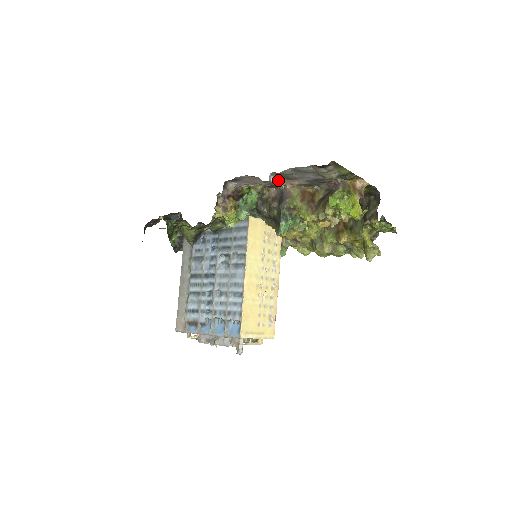
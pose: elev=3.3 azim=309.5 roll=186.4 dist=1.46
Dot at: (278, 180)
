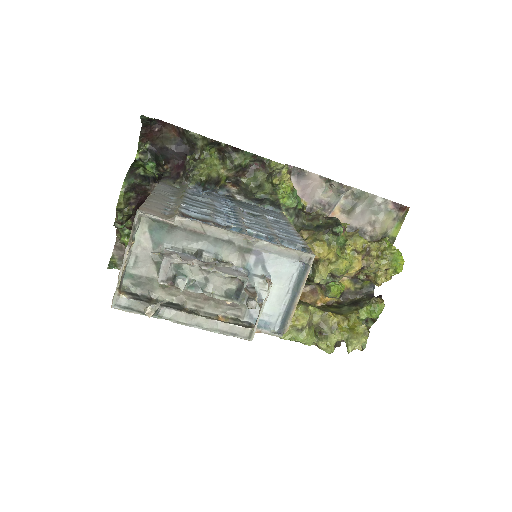
Dot at: (335, 204)
